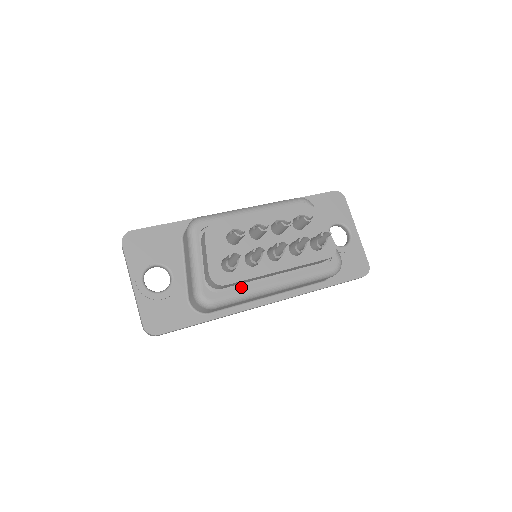
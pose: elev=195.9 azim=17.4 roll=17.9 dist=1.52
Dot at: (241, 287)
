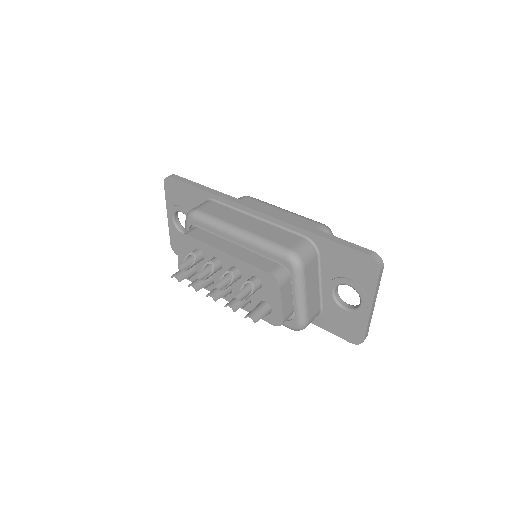
Dot at: occluded
